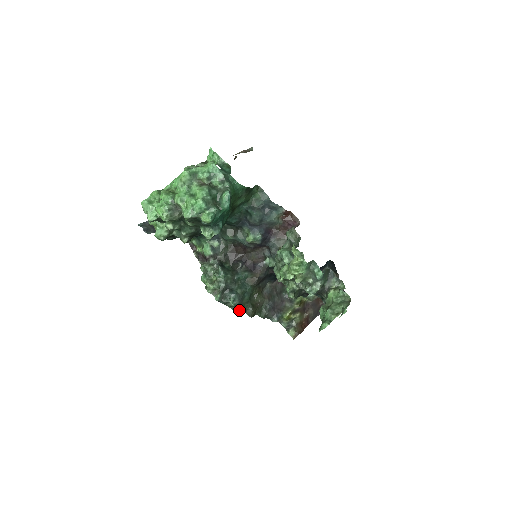
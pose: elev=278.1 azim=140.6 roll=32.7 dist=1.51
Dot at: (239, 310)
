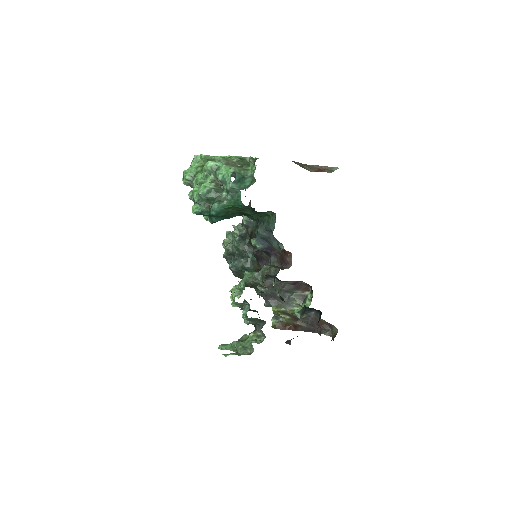
Dot at: (236, 275)
